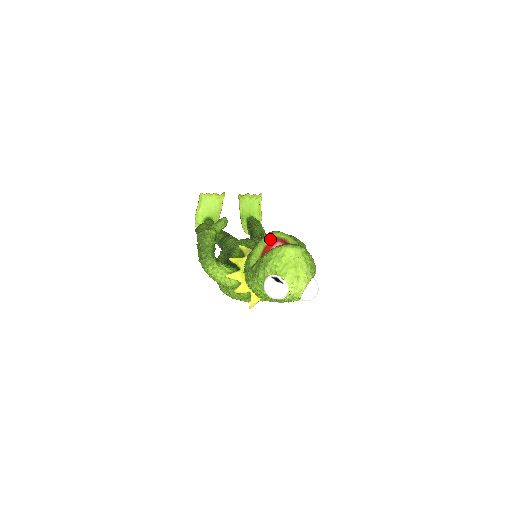
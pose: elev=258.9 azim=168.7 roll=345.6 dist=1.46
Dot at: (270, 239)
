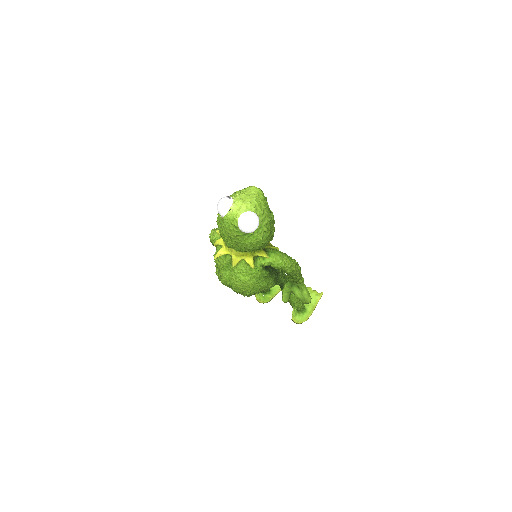
Dot at: occluded
